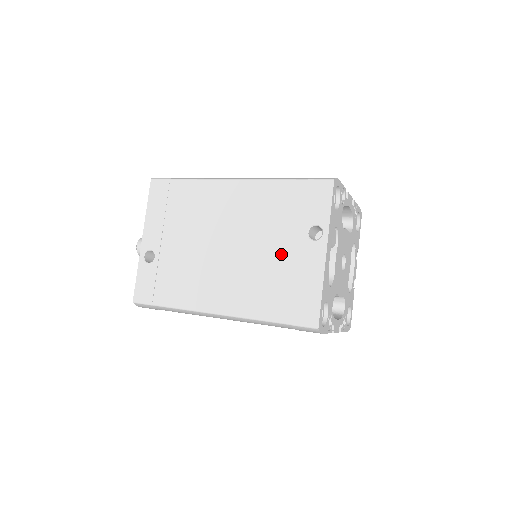
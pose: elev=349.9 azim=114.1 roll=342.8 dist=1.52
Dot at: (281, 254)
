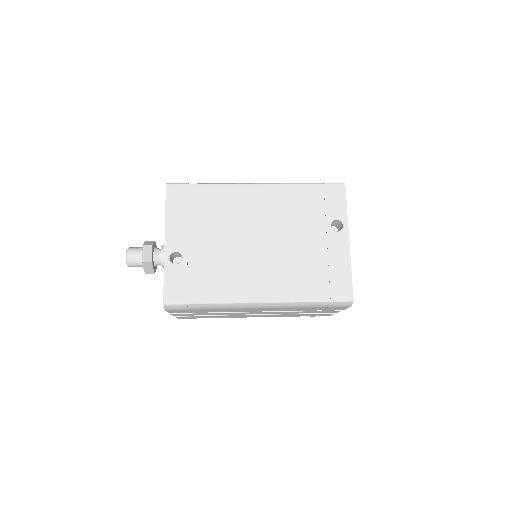
Dot at: (311, 244)
